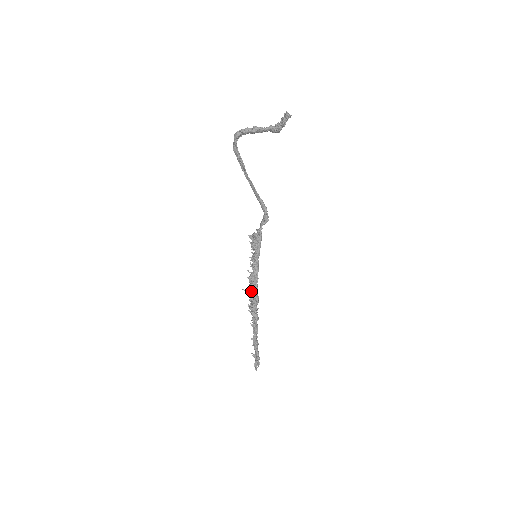
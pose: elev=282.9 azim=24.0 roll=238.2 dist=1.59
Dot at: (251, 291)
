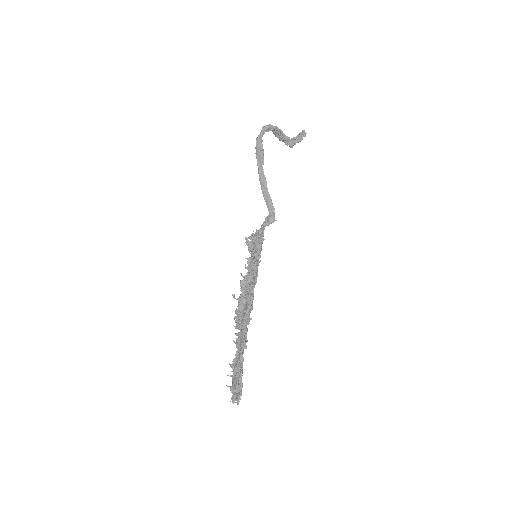
Dot at: (242, 298)
